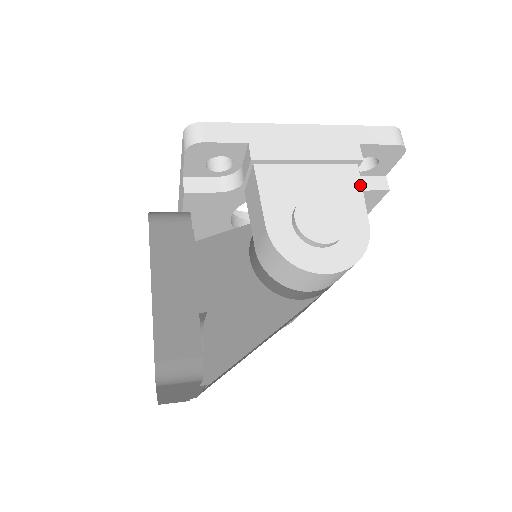
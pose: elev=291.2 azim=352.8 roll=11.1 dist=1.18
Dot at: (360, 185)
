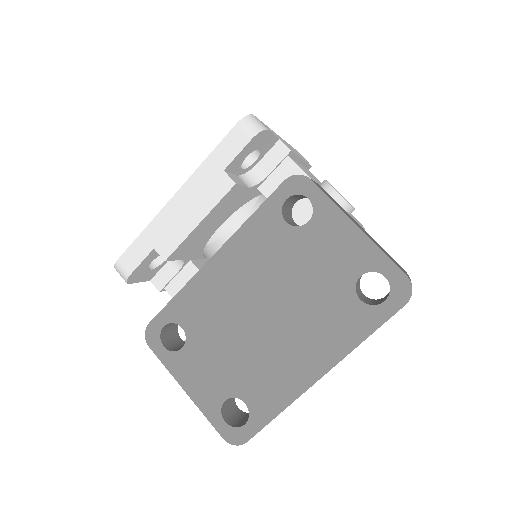
Dot at: (320, 182)
